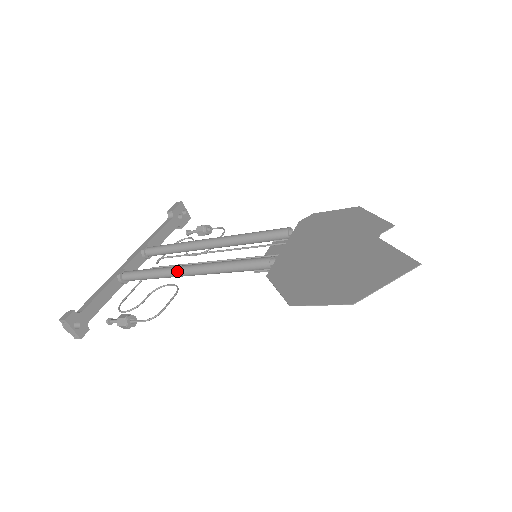
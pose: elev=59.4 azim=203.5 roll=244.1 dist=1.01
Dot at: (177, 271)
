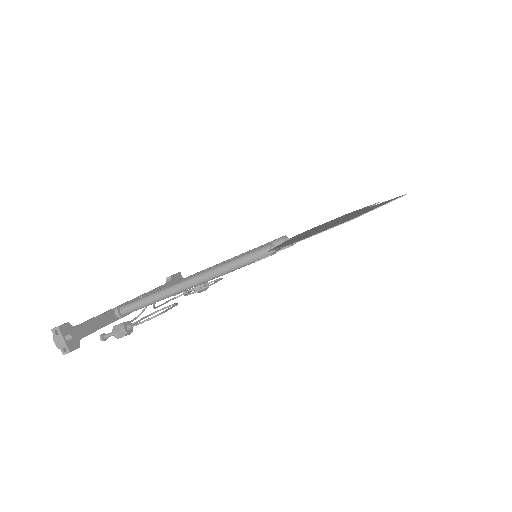
Dot at: (178, 284)
